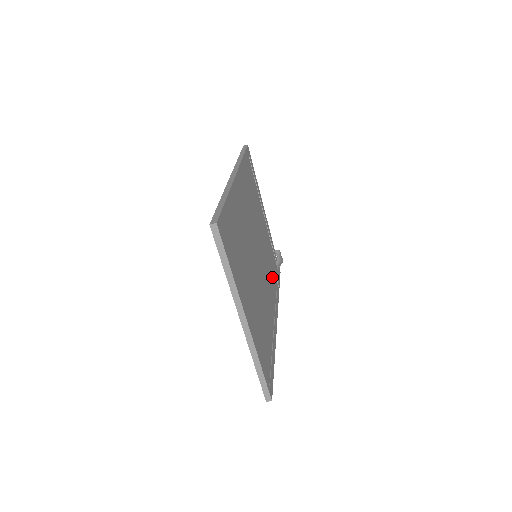
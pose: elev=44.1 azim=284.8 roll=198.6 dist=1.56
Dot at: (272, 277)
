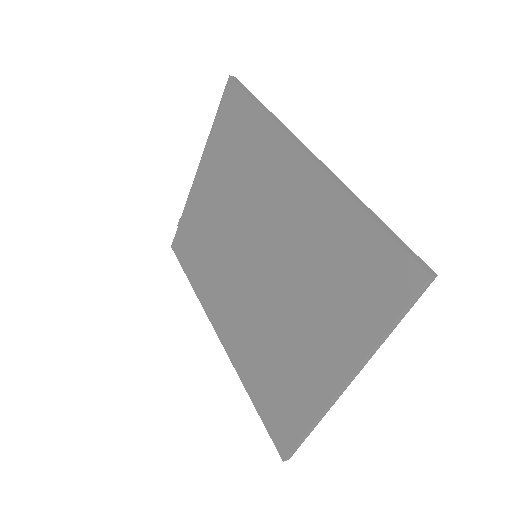
Dot at: occluded
